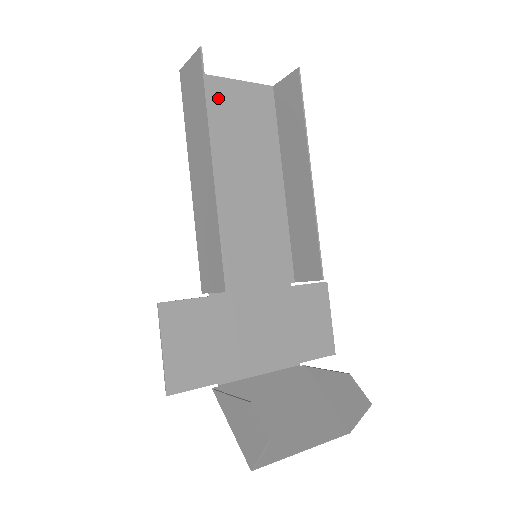
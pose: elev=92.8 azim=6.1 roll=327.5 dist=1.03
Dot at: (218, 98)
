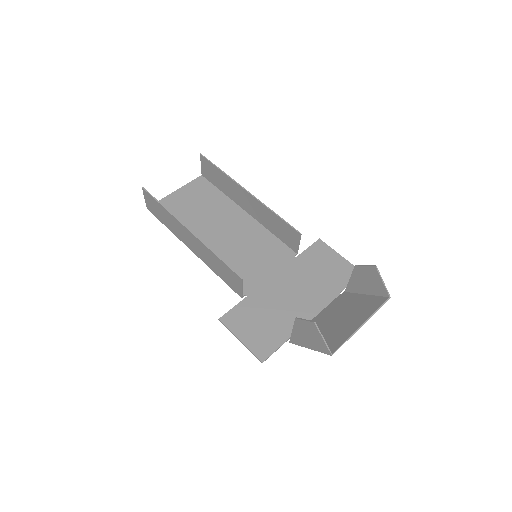
Dot at: (176, 204)
